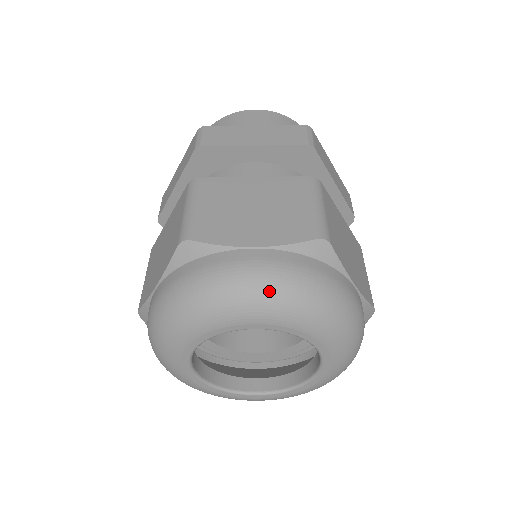
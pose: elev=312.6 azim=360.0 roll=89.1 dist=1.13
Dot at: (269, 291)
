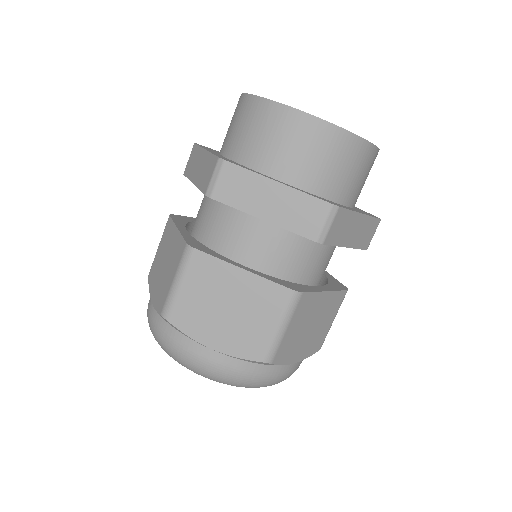
Dot at: (212, 378)
